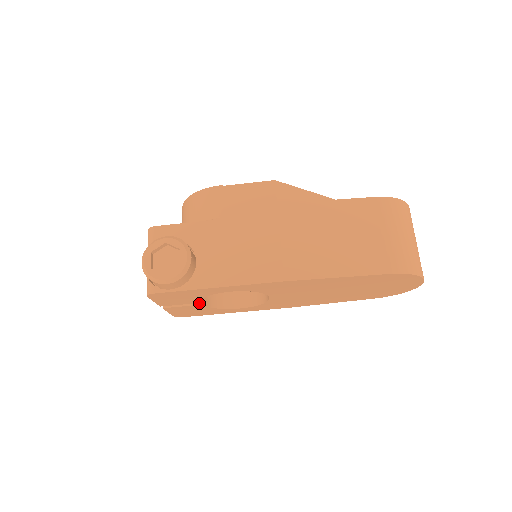
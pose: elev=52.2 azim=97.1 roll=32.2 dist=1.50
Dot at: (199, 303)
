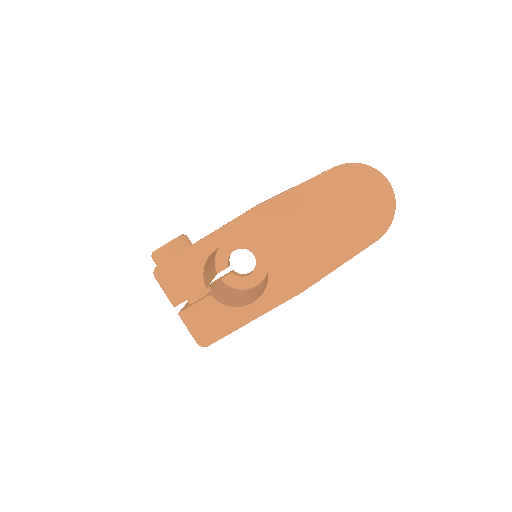
Dot at: (208, 296)
